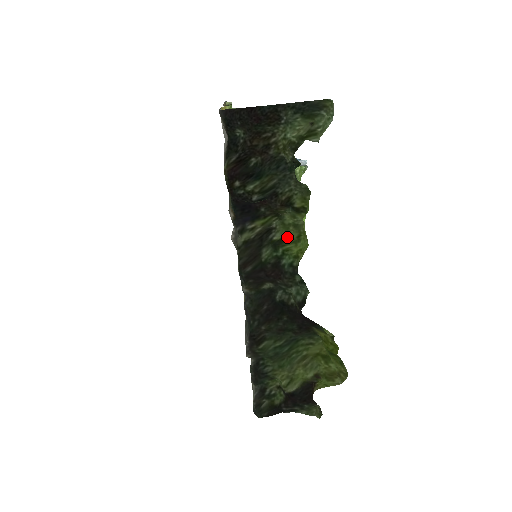
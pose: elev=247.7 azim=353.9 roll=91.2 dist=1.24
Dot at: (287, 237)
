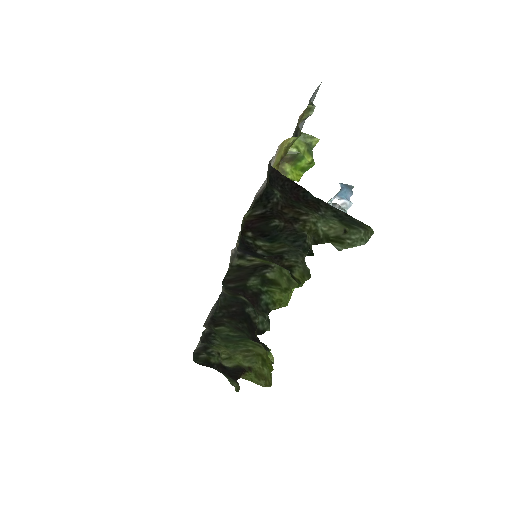
Dot at: (277, 282)
